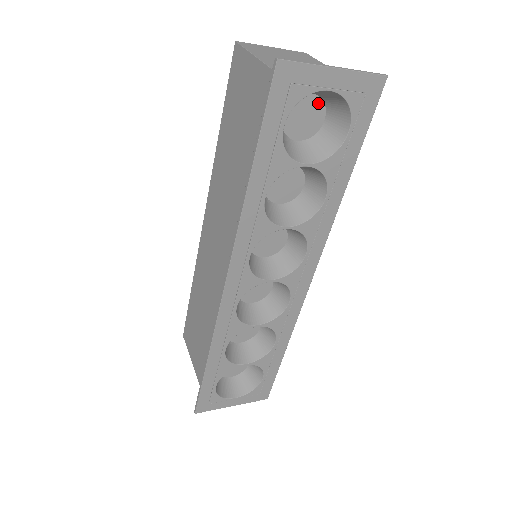
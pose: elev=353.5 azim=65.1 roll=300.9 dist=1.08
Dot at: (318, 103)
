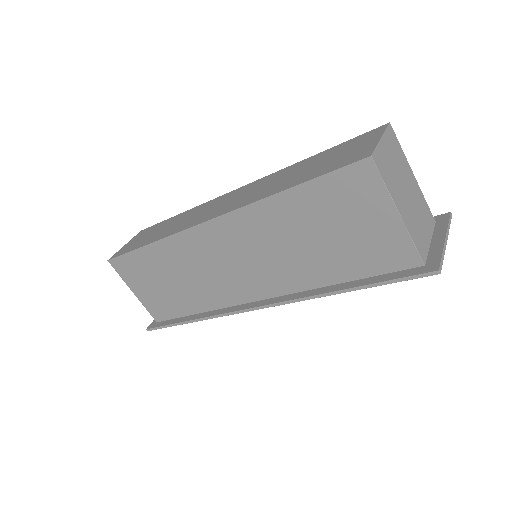
Dot at: occluded
